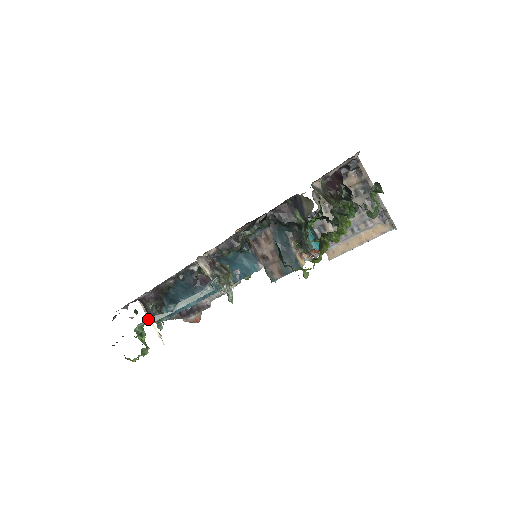
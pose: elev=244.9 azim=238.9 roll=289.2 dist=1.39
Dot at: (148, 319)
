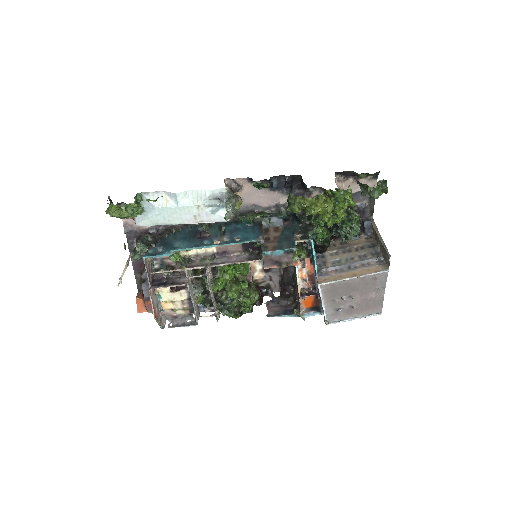
Dot at: (155, 193)
